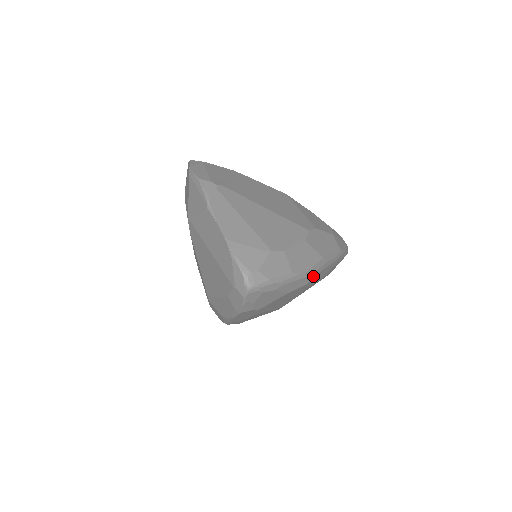
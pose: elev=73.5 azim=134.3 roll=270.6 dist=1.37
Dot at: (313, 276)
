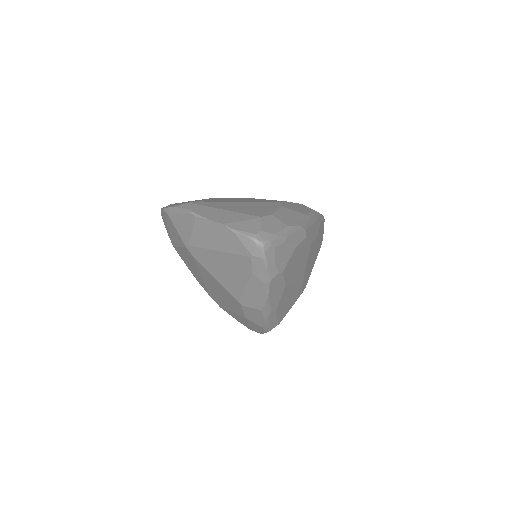
Dot at: (306, 229)
